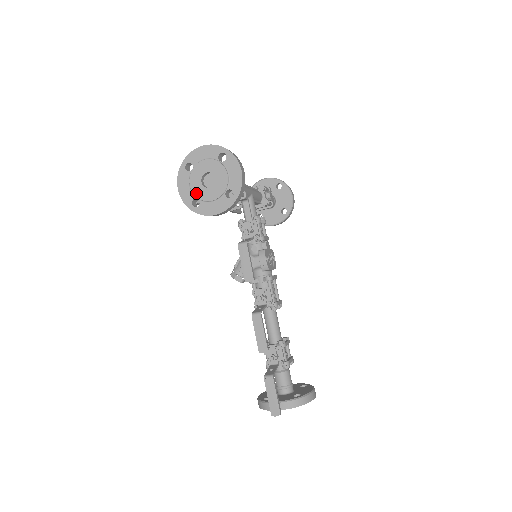
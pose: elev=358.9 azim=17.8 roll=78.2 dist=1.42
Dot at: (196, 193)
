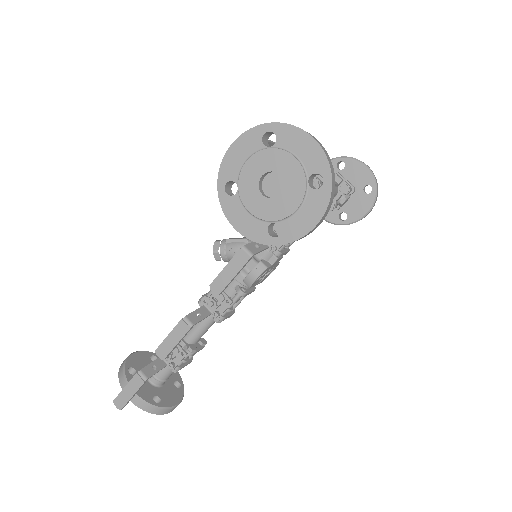
Dot at: (242, 179)
